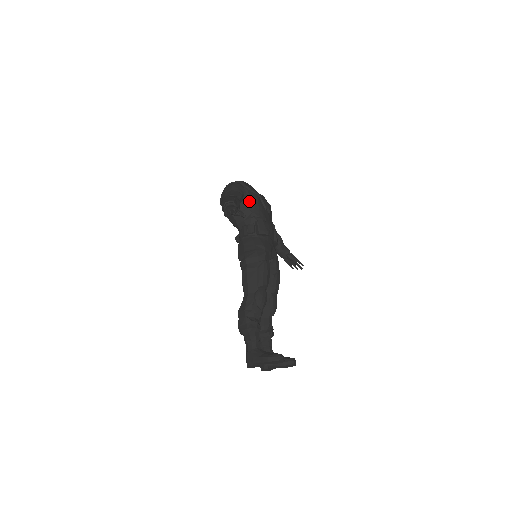
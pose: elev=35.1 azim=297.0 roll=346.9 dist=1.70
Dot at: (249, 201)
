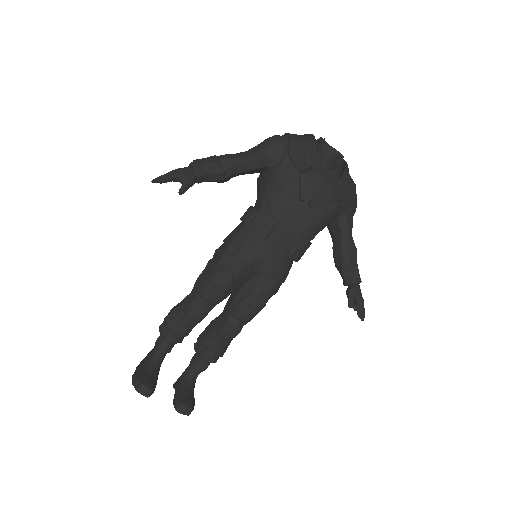
Dot at: (274, 174)
